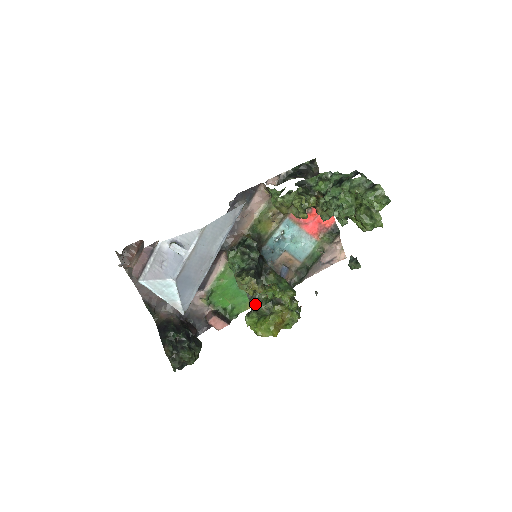
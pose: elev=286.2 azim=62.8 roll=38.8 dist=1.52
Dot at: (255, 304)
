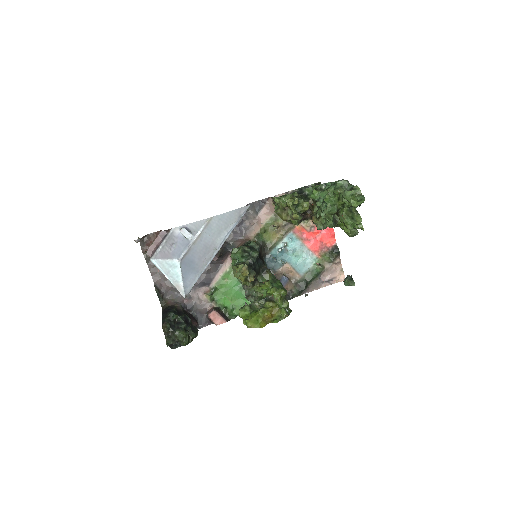
Dot at: occluded
